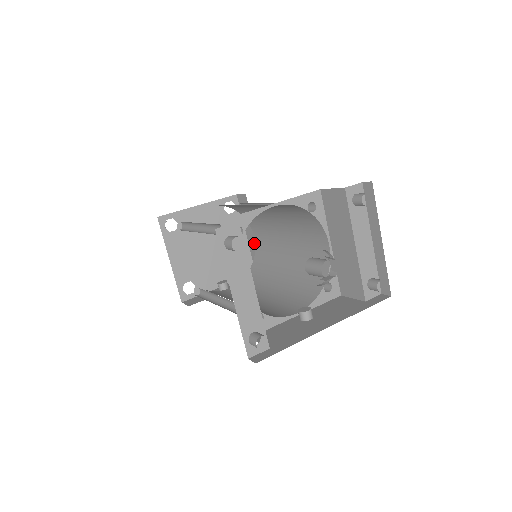
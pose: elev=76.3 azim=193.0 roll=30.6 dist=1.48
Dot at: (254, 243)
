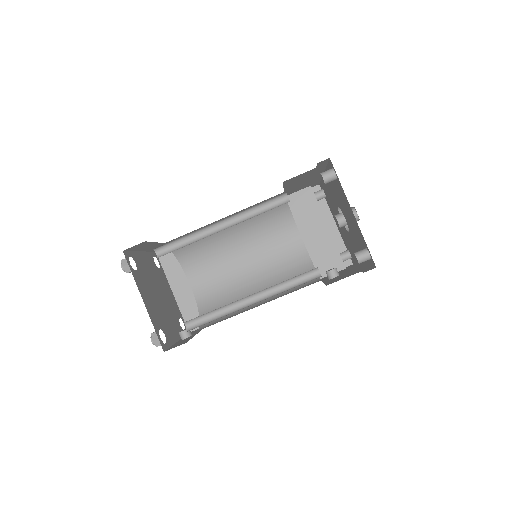
Dot at: (187, 295)
